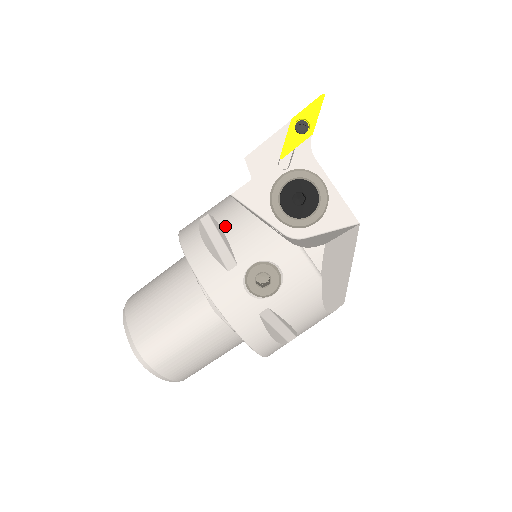
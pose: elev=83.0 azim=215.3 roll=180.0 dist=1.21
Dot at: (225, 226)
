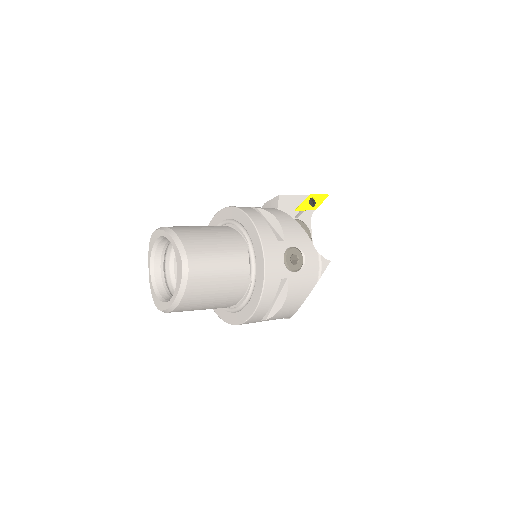
Dot at: (278, 218)
